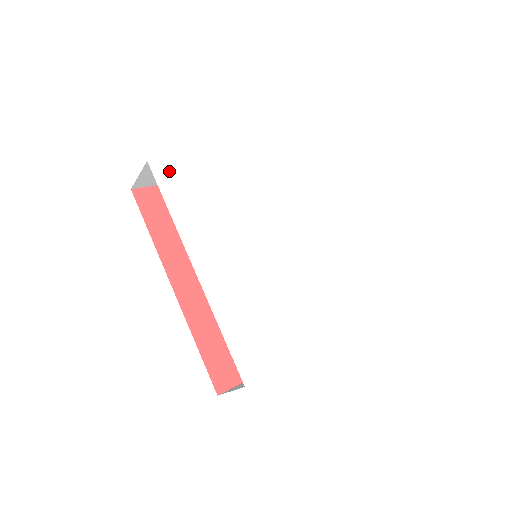
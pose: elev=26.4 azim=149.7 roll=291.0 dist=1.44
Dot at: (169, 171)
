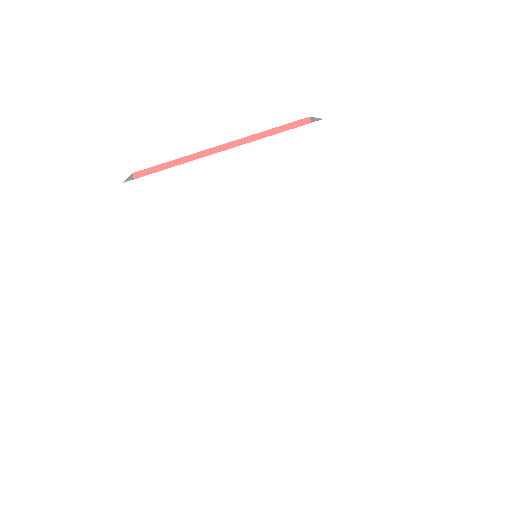
Dot at: (148, 191)
